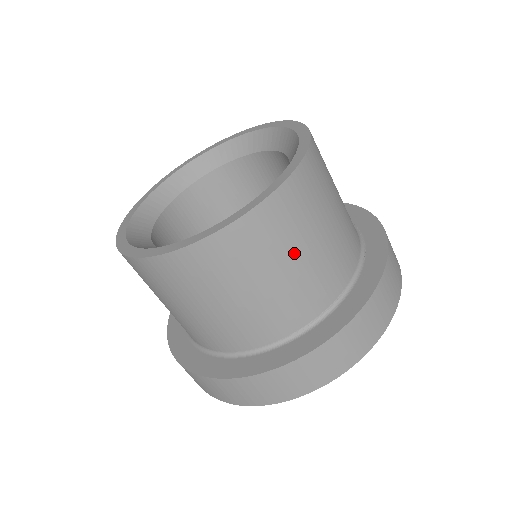
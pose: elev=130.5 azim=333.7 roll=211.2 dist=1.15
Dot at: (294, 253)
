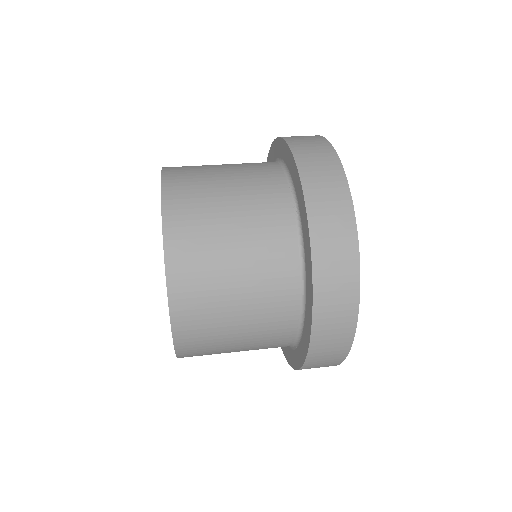
Dot at: (219, 189)
